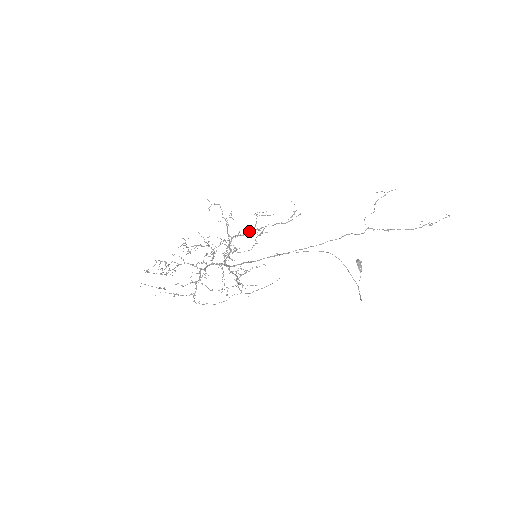
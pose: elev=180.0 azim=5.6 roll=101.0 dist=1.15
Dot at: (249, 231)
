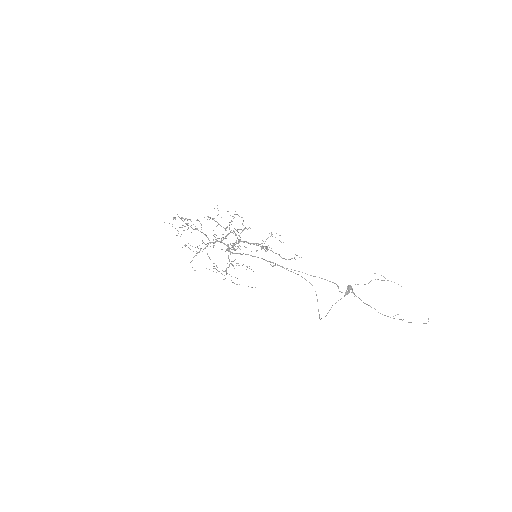
Dot at: (256, 244)
